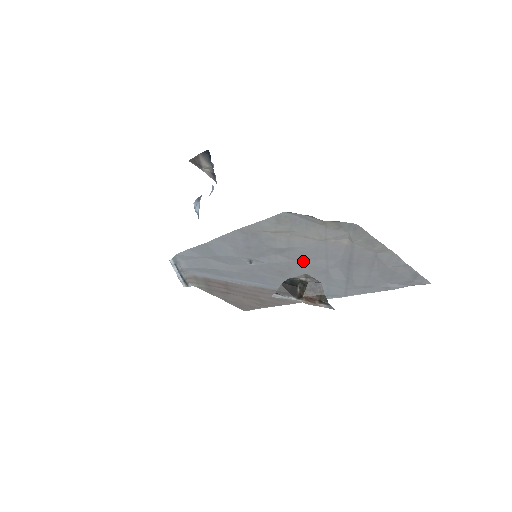
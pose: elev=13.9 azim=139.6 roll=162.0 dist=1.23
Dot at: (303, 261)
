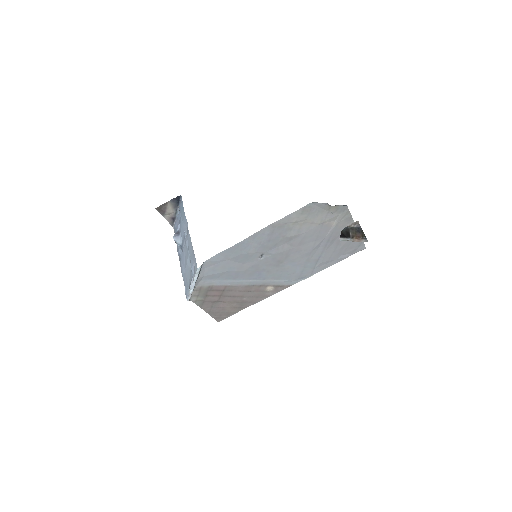
Dot at: (300, 246)
